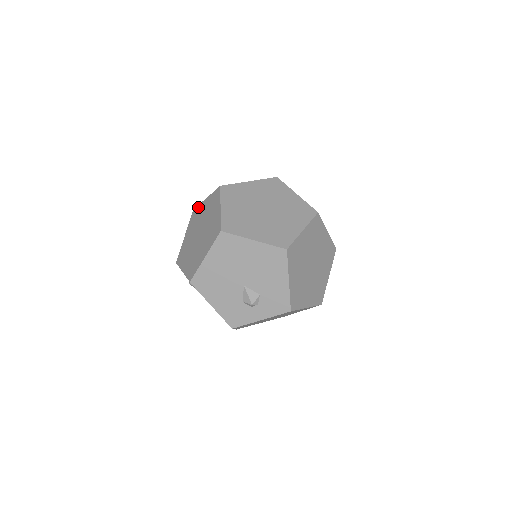
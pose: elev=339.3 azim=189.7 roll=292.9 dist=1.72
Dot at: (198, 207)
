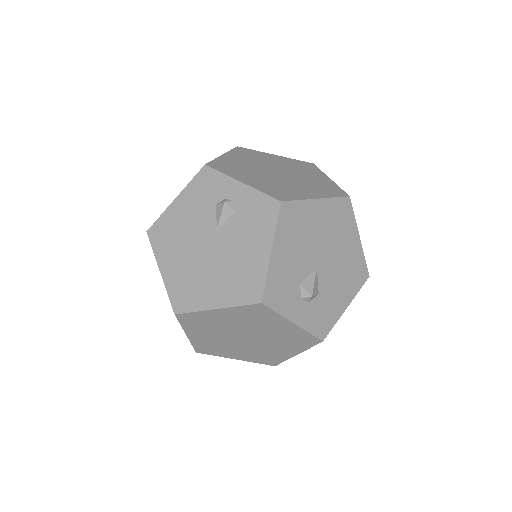
Dot at: (255, 151)
